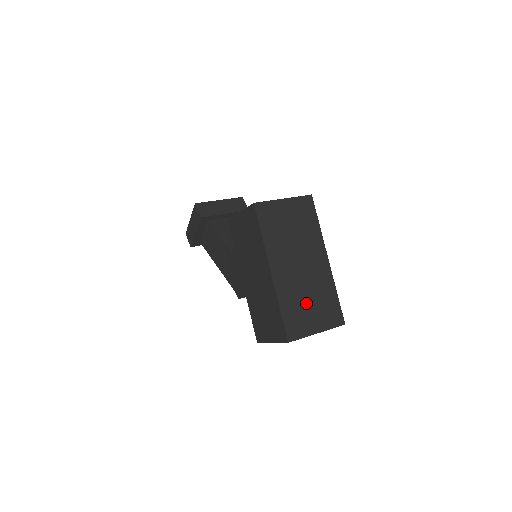
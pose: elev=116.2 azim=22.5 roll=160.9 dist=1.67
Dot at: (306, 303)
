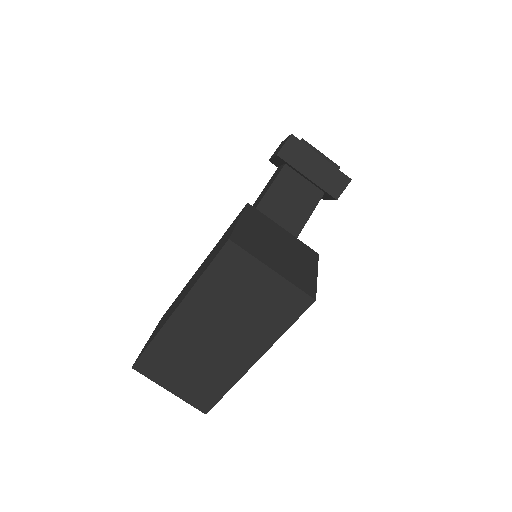
Dot at: (184, 364)
